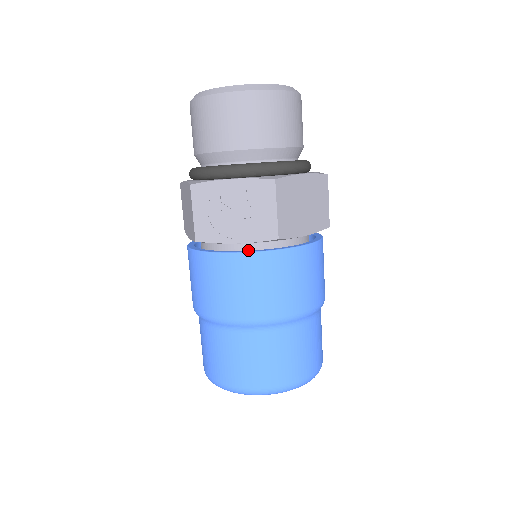
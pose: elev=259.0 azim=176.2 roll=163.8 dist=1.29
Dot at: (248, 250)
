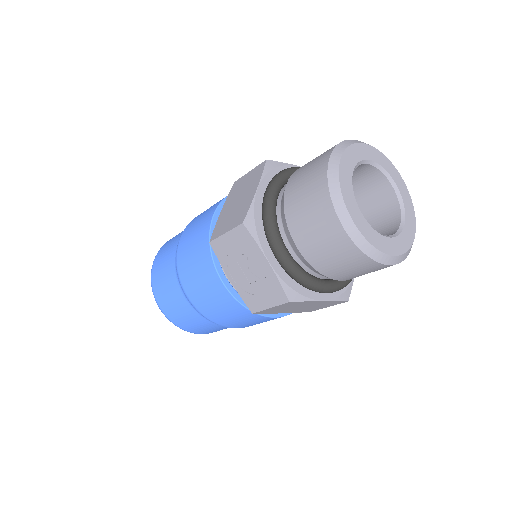
Dot at: occluded
